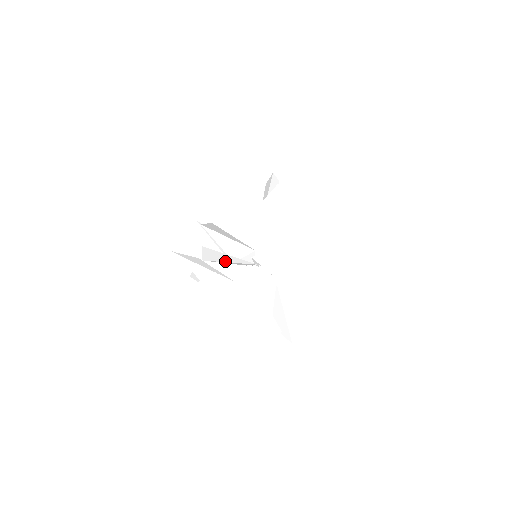
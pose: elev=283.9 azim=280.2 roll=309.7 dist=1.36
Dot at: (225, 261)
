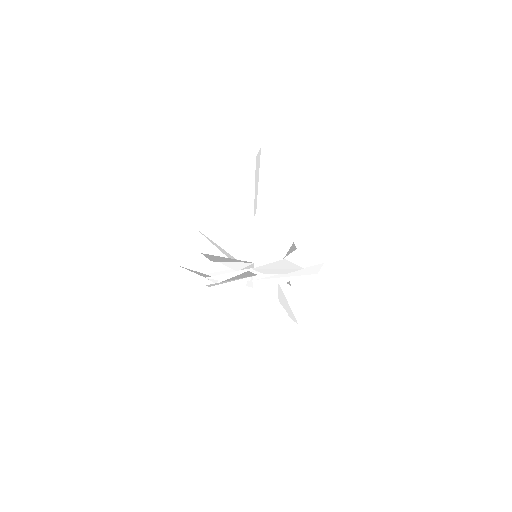
Dot at: occluded
